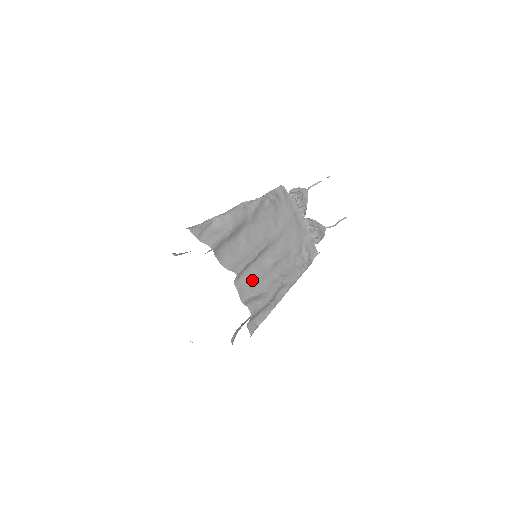
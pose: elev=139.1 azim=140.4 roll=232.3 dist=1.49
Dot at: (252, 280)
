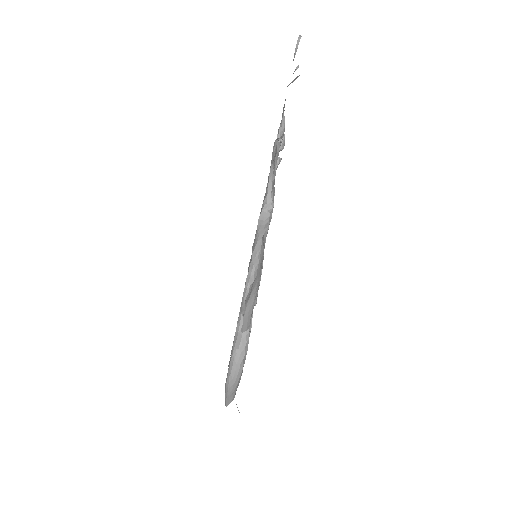
Dot at: occluded
